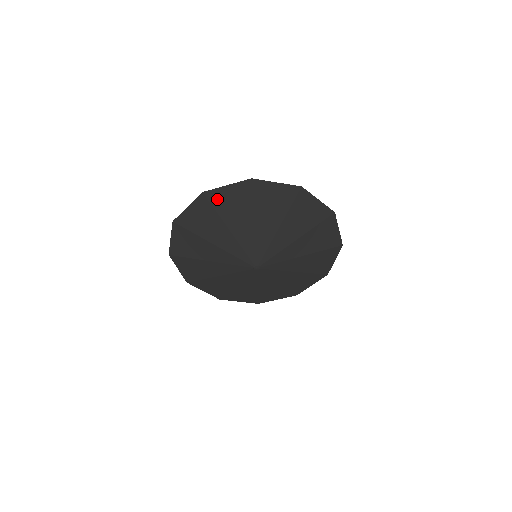
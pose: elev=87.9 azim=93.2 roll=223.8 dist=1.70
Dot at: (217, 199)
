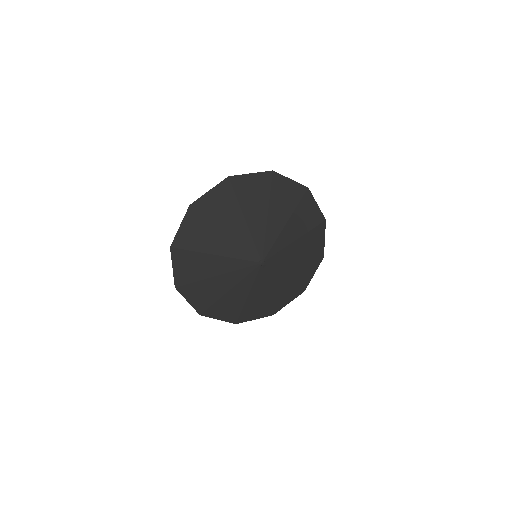
Dot at: (204, 207)
